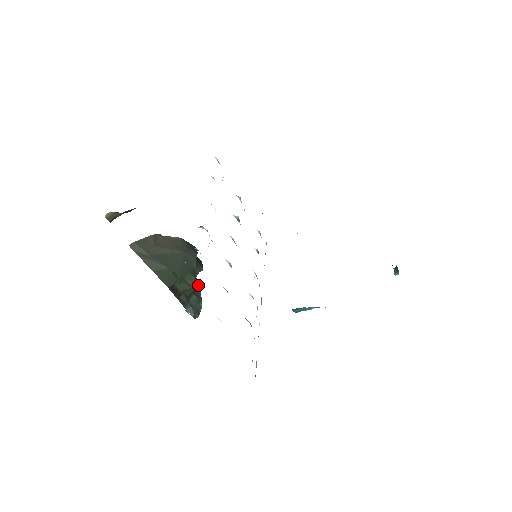
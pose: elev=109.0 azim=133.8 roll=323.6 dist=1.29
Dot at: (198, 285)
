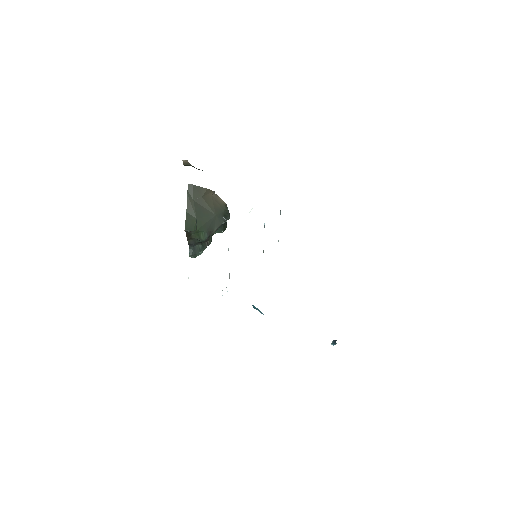
Dot at: (210, 240)
